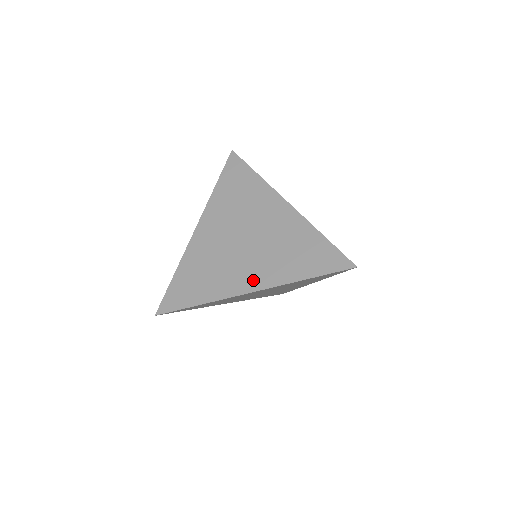
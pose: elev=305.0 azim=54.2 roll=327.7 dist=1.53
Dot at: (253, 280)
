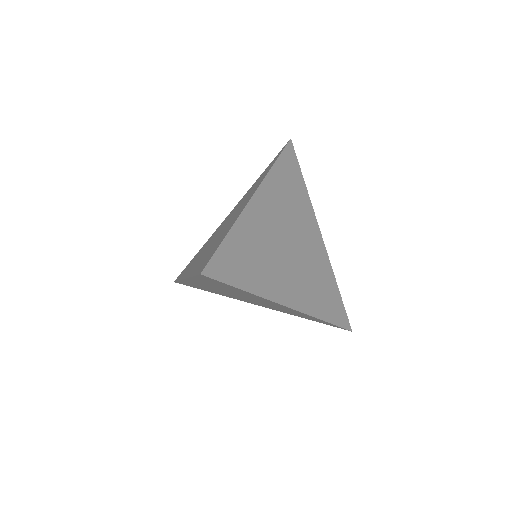
Dot at: (248, 199)
